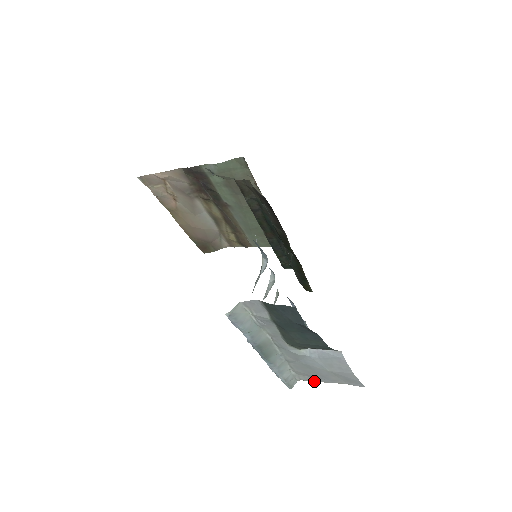
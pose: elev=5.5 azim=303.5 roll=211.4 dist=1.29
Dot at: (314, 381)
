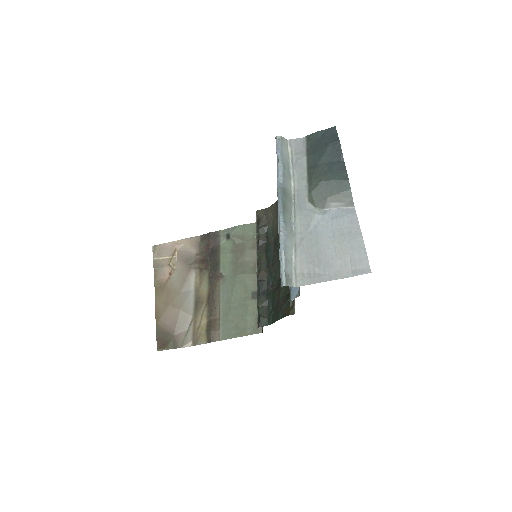
Dot at: (313, 283)
